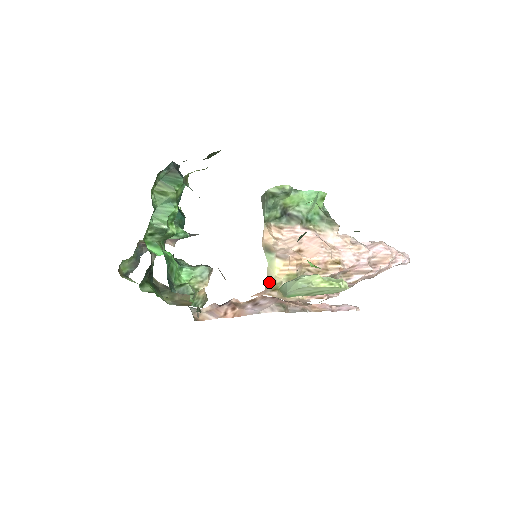
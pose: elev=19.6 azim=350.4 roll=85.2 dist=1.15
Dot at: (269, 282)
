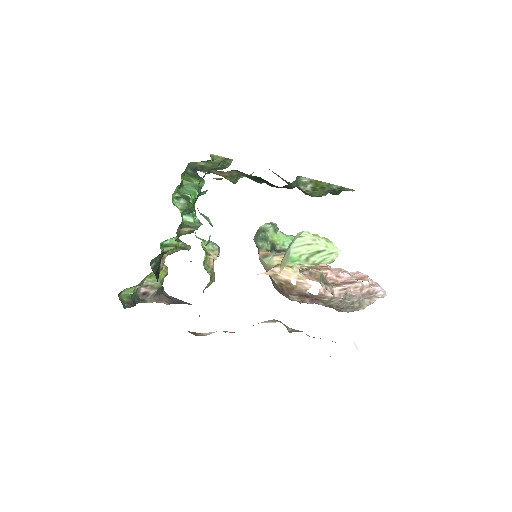
Dot at: (270, 269)
